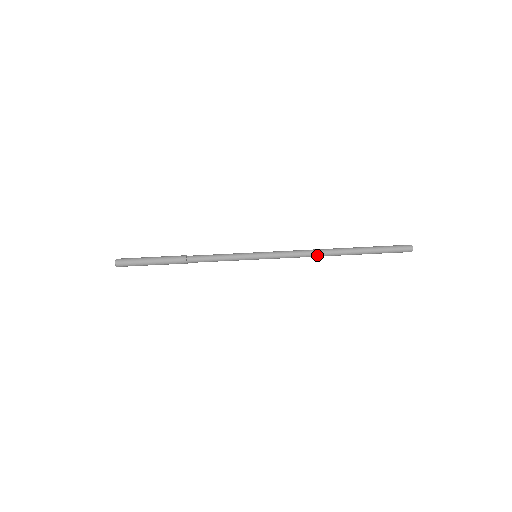
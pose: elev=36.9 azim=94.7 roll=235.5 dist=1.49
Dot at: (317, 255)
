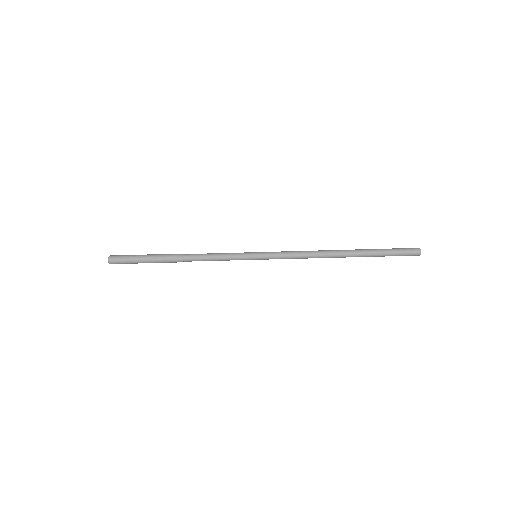
Dot at: (320, 257)
